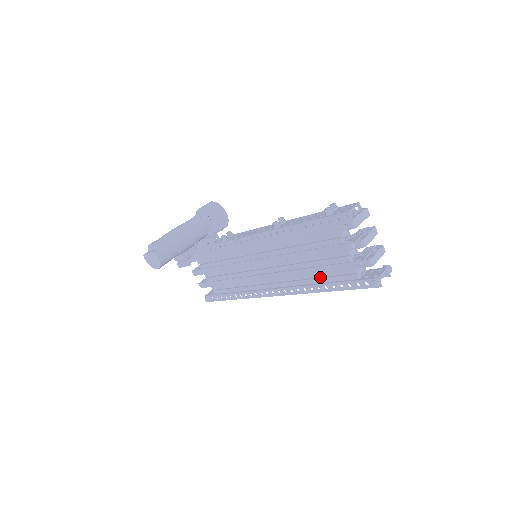
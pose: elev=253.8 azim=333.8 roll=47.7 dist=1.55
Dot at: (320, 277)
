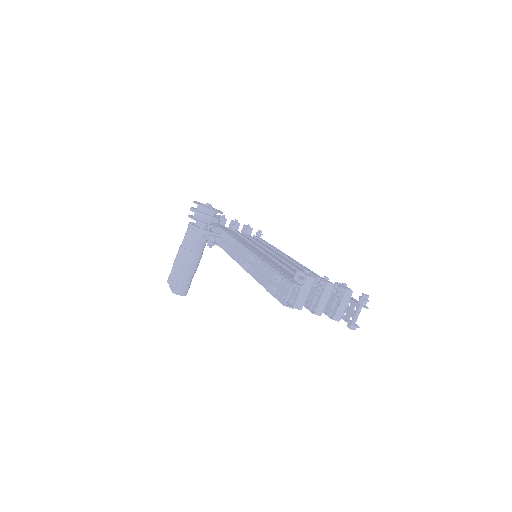
Dot at: occluded
